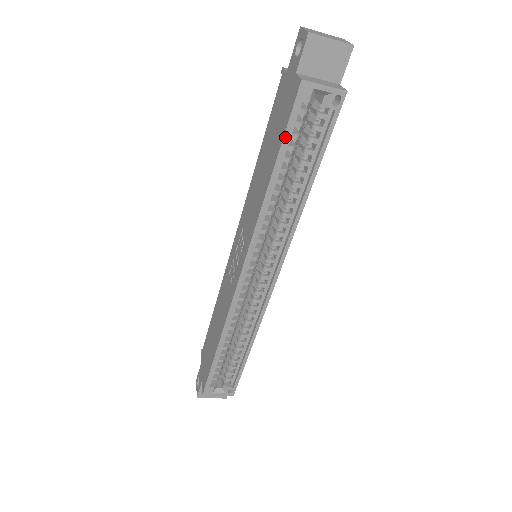
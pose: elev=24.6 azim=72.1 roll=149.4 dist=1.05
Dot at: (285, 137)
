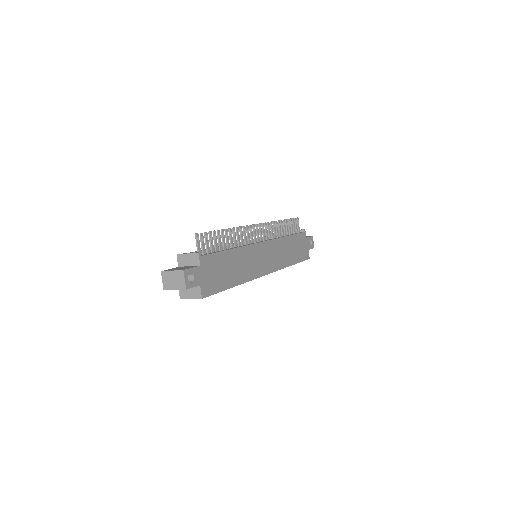
Dot at: occluded
